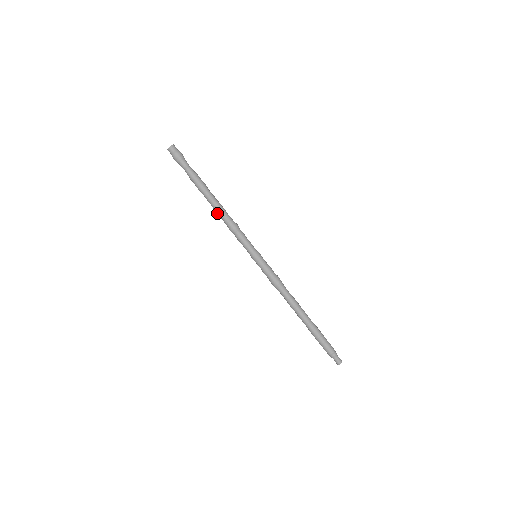
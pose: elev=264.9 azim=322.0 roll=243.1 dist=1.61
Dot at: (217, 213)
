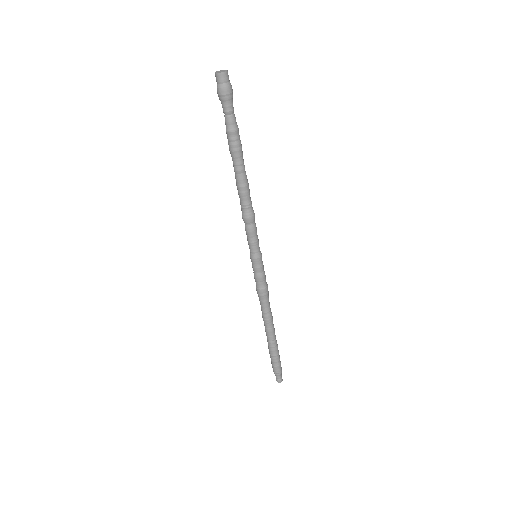
Dot at: (240, 190)
